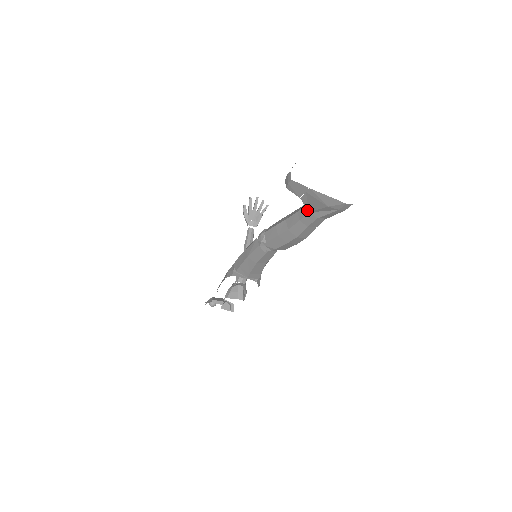
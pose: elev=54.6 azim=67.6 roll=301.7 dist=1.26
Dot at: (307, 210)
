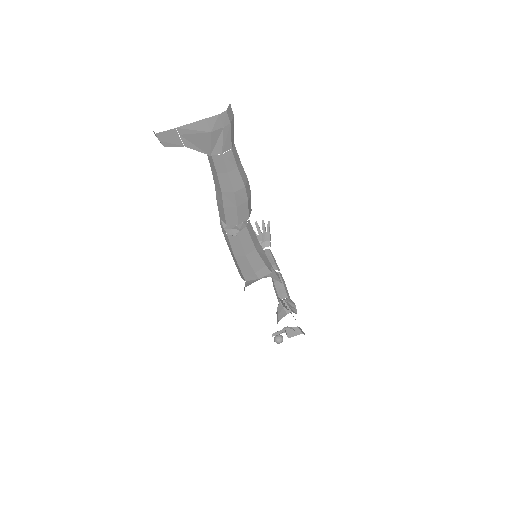
Dot at: (210, 156)
